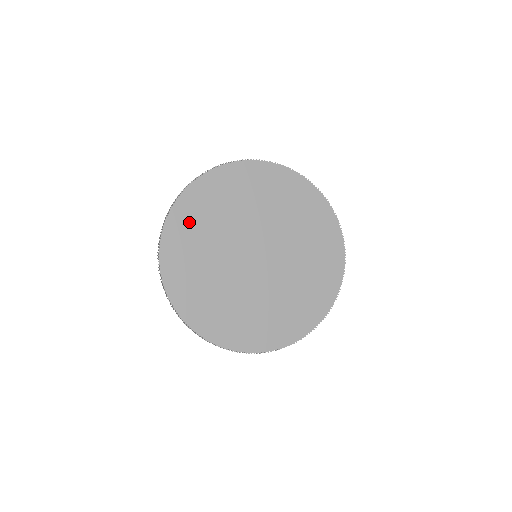
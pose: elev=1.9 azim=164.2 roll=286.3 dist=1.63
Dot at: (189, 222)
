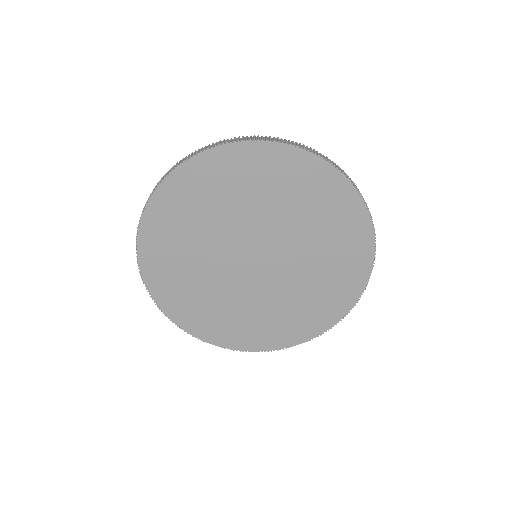
Dot at: (183, 303)
